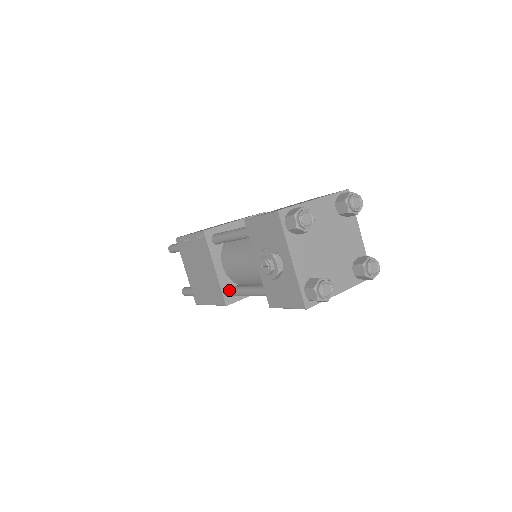
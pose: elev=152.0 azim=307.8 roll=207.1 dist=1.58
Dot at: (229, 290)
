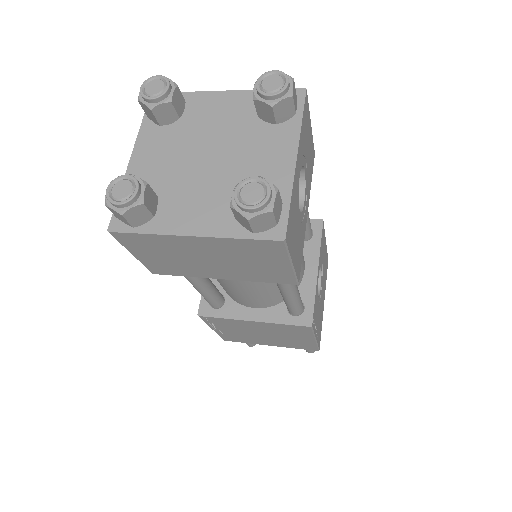
Dot at: occluded
